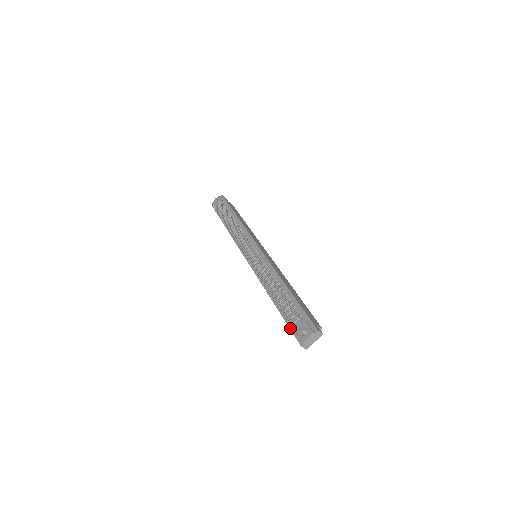
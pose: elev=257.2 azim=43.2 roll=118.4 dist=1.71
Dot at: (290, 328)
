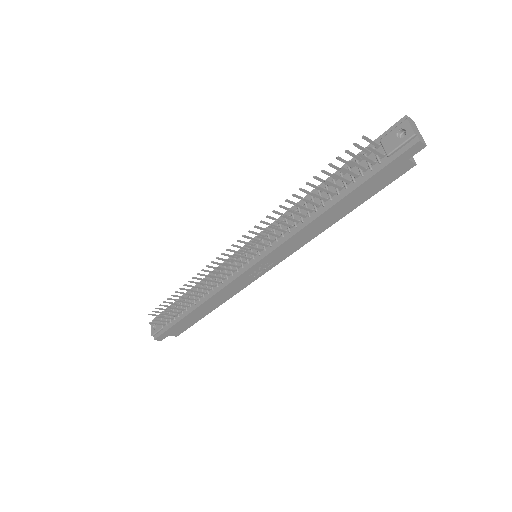
Dot at: (383, 166)
